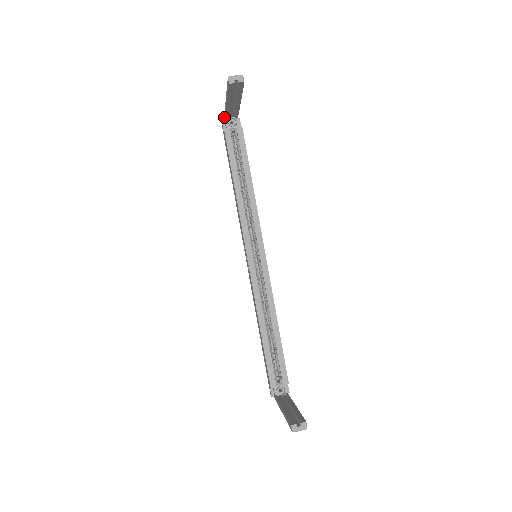
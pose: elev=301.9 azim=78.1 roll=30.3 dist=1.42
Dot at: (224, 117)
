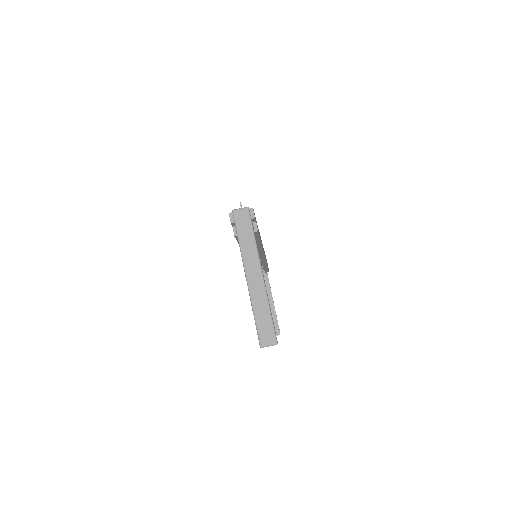
Dot at: occluded
